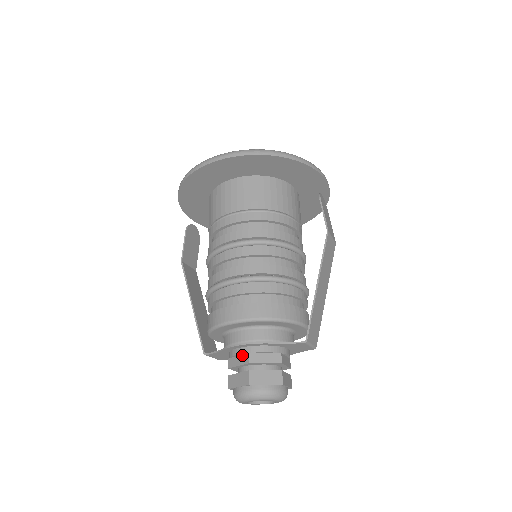
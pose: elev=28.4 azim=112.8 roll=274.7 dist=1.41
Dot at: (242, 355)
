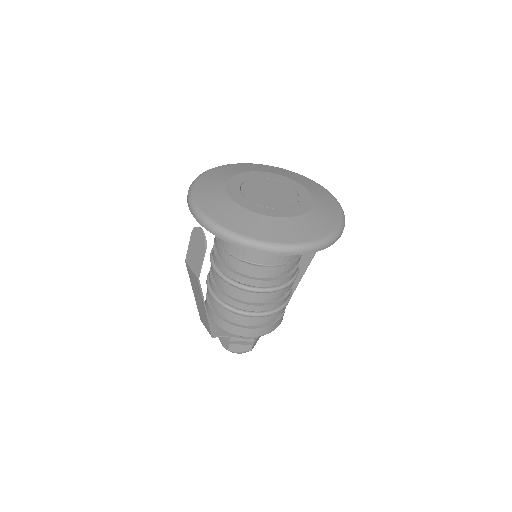
Dot at: occluded
